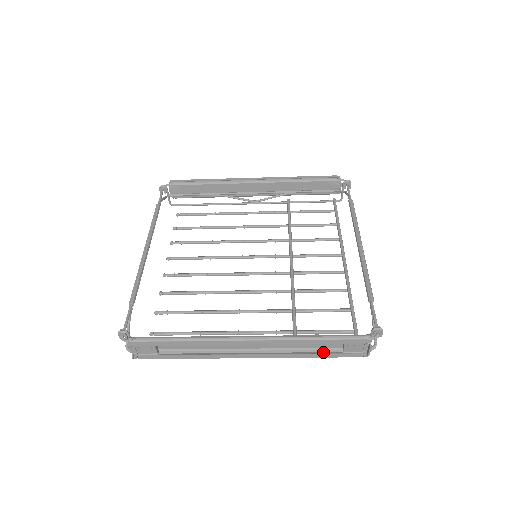
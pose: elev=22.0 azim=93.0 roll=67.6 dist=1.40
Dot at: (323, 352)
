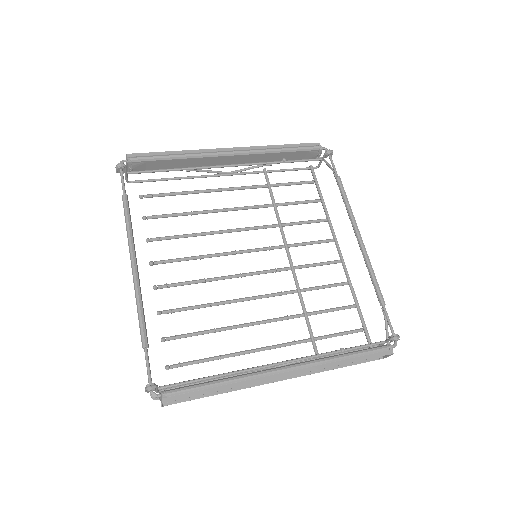
Dot at: occluded
